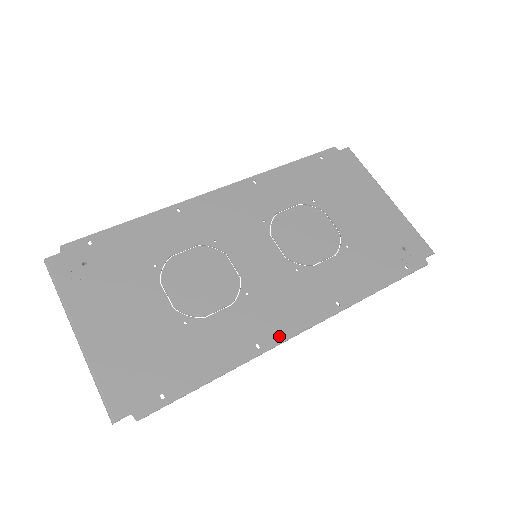
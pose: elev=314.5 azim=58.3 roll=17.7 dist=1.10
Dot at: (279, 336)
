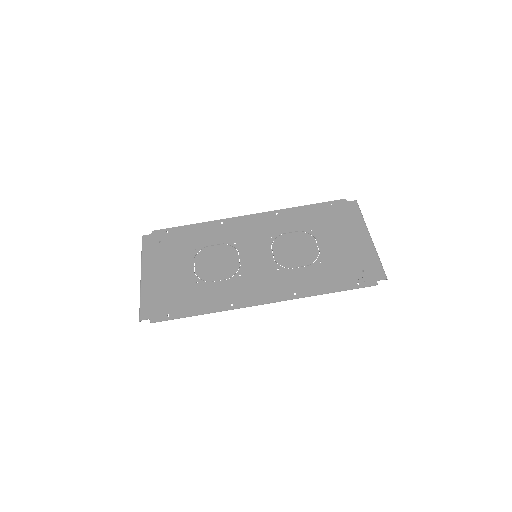
Dot at: (247, 303)
